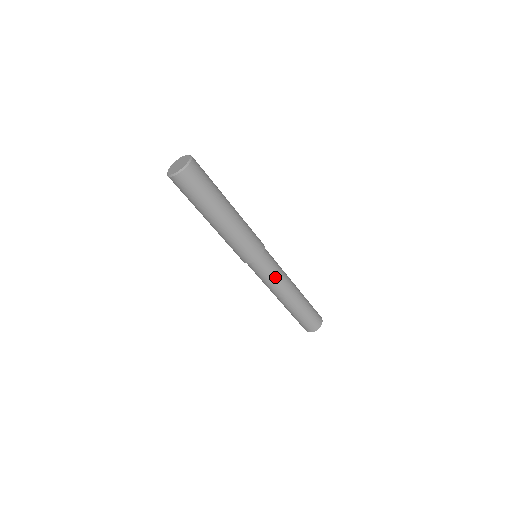
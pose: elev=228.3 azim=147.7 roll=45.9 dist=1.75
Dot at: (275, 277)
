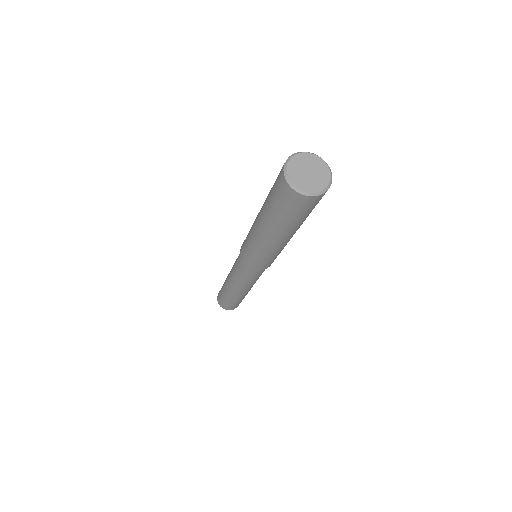
Dot at: (242, 279)
